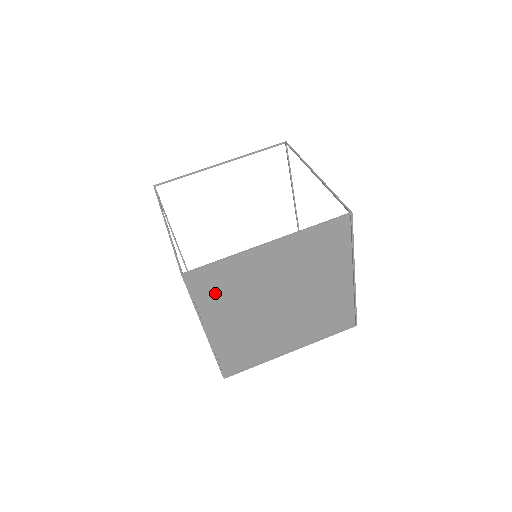
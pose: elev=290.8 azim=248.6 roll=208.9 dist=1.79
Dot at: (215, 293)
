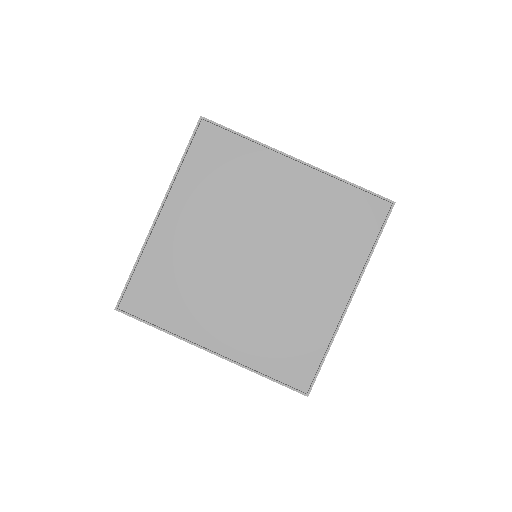
Dot at: (208, 171)
